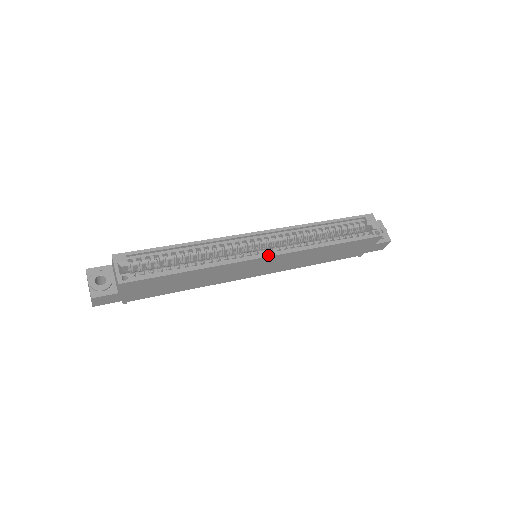
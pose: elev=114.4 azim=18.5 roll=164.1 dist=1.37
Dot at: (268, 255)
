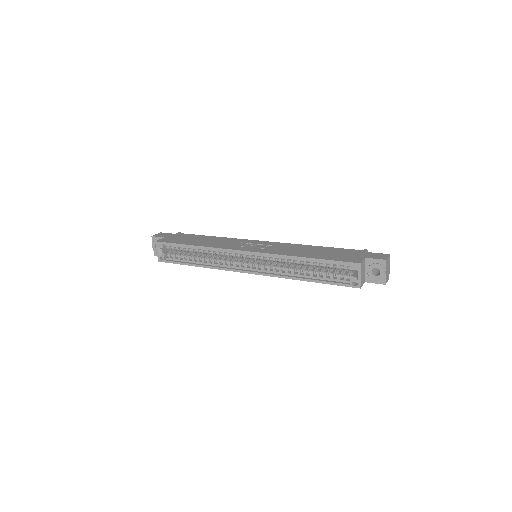
Dot at: (248, 272)
